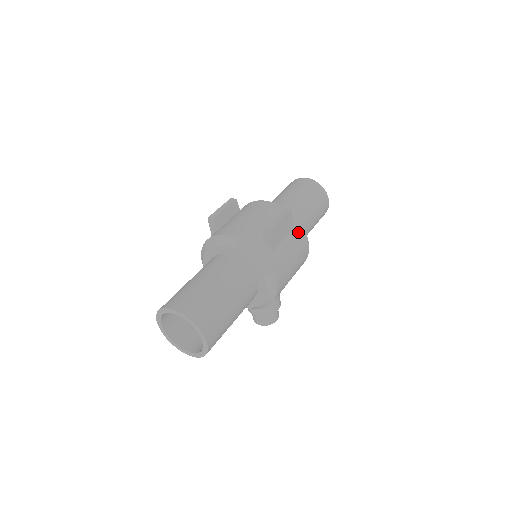
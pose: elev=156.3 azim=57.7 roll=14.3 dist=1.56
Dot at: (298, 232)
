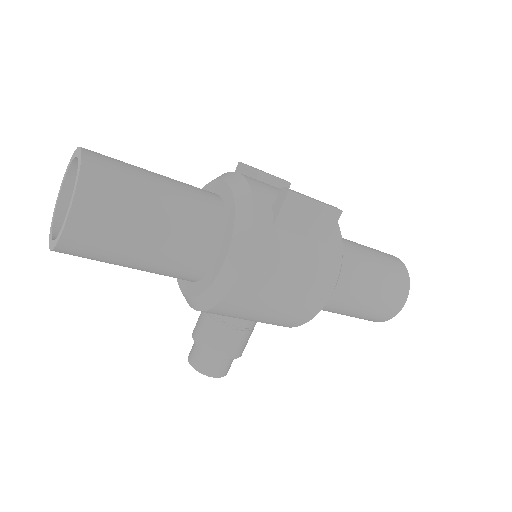
Dot at: (330, 255)
